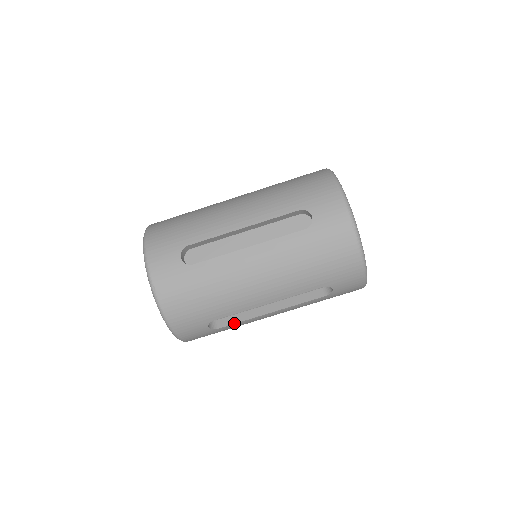
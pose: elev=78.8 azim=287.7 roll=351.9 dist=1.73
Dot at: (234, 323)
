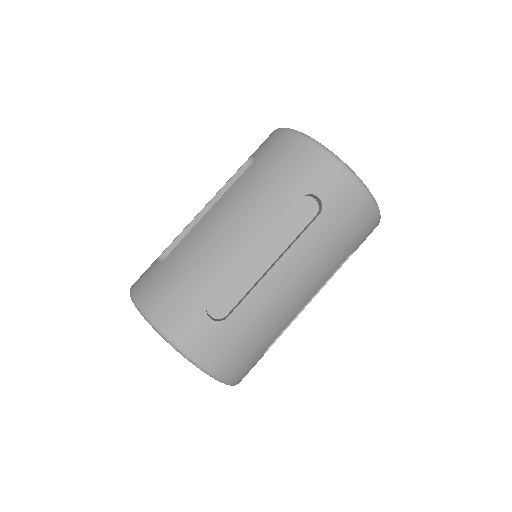
Dot at: (280, 335)
